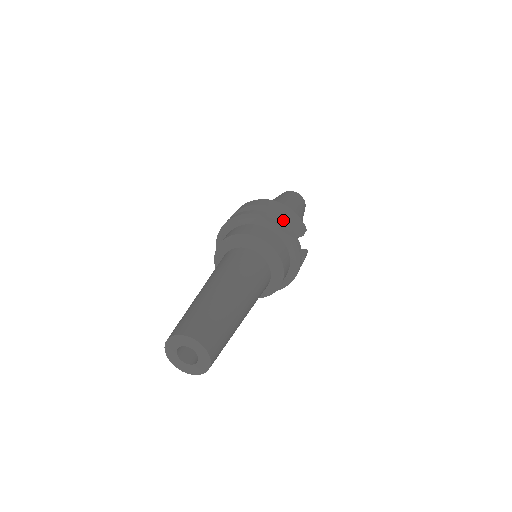
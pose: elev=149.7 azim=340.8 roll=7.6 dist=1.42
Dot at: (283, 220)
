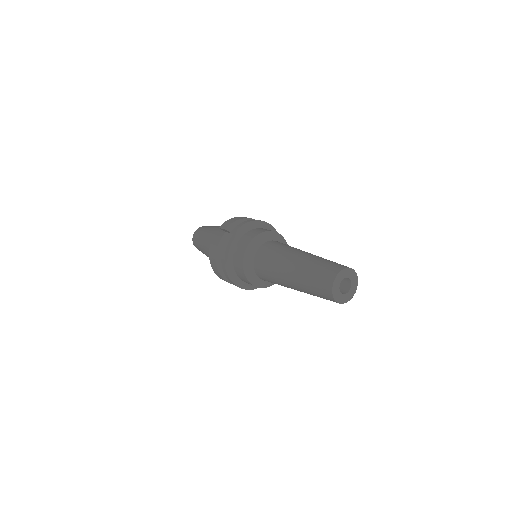
Dot at: occluded
